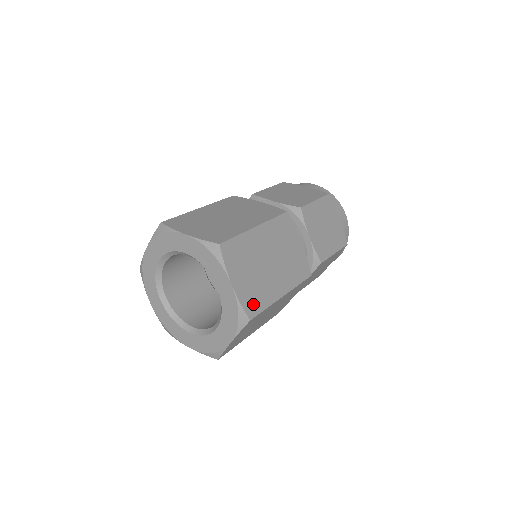
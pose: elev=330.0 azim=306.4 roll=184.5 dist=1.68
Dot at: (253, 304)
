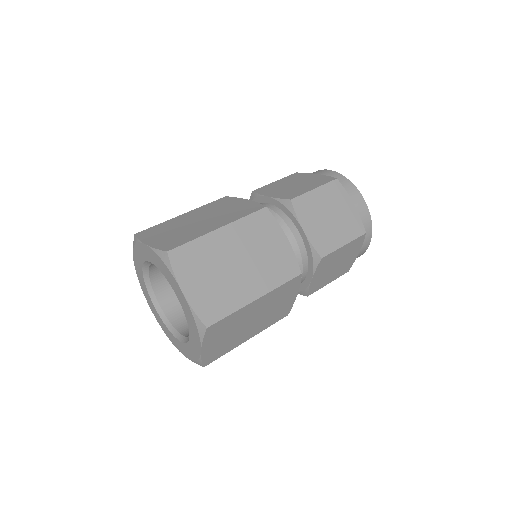
Dot at: (214, 356)
